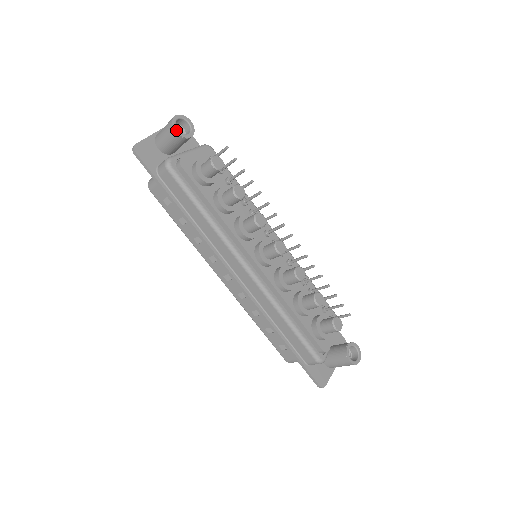
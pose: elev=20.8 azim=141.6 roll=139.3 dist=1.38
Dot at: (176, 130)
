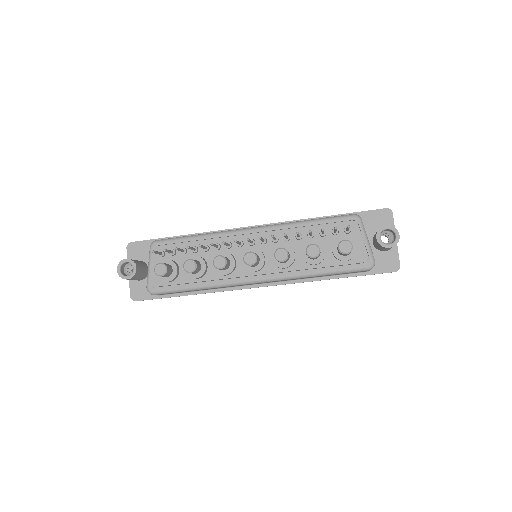
Dot at: (127, 278)
